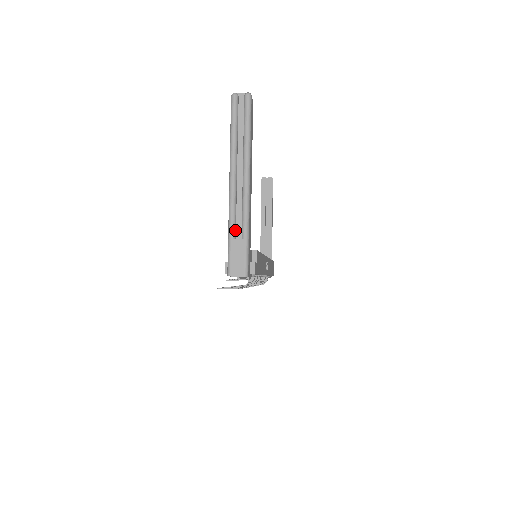
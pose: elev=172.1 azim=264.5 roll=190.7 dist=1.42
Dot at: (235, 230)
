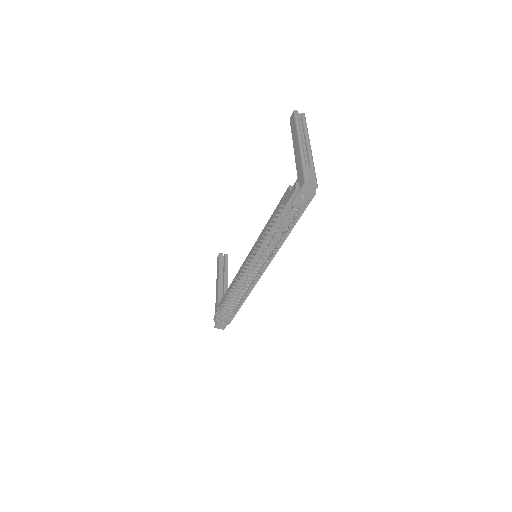
Dot at: (306, 163)
